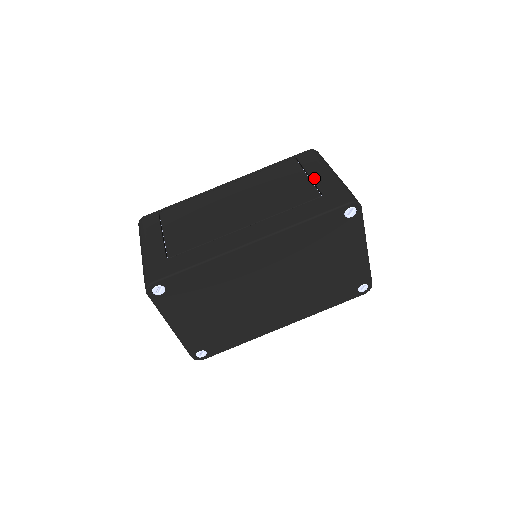
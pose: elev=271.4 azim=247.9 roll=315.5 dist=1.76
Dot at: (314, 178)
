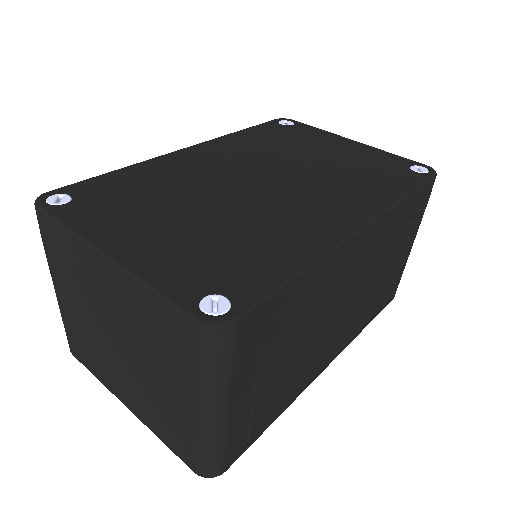
Dot at: occluded
